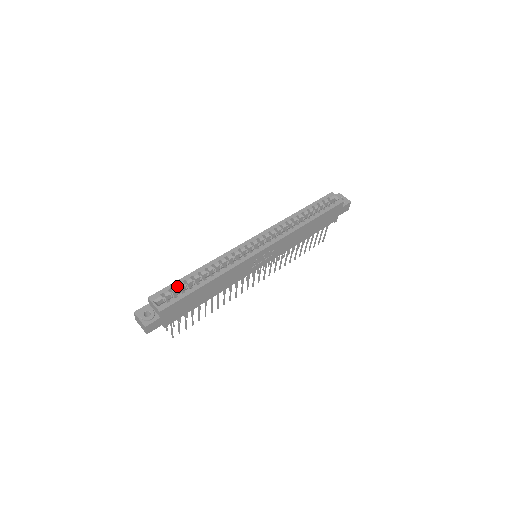
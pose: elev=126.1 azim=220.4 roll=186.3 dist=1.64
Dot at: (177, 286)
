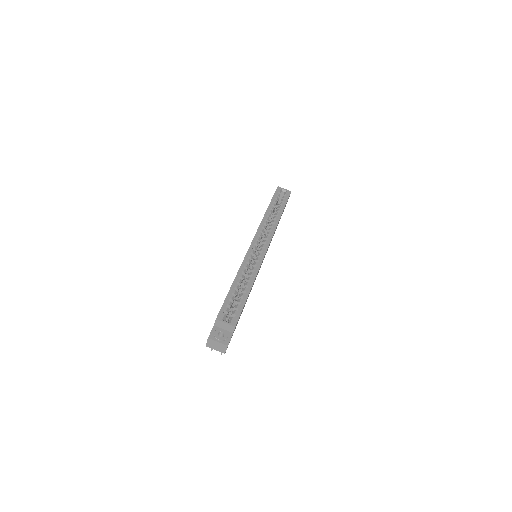
Dot at: (228, 301)
